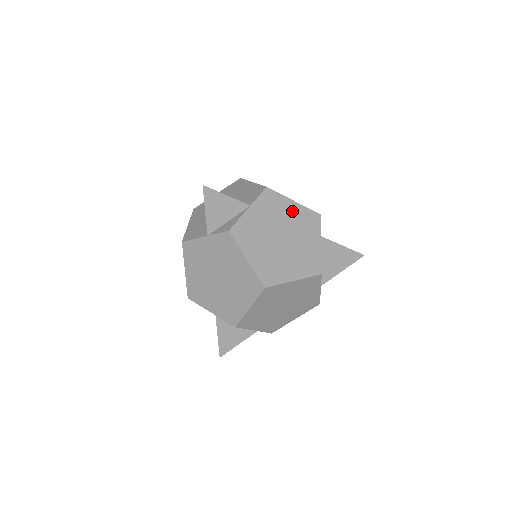
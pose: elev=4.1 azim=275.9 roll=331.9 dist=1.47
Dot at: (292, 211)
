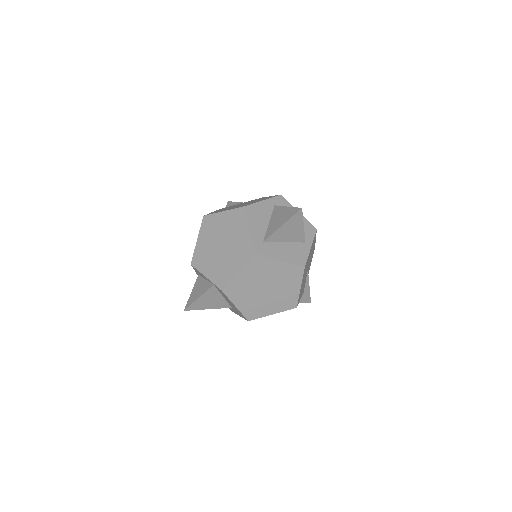
Dot at: occluded
